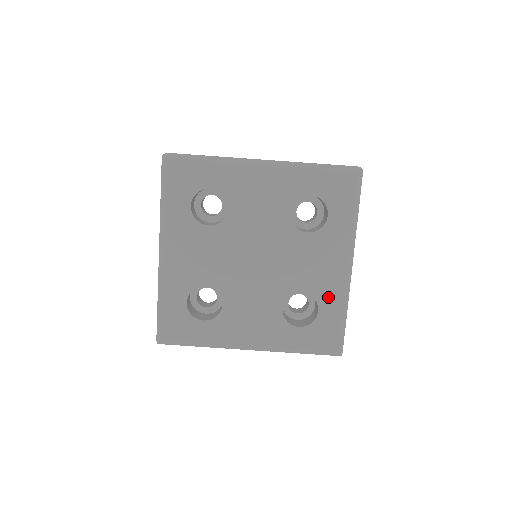
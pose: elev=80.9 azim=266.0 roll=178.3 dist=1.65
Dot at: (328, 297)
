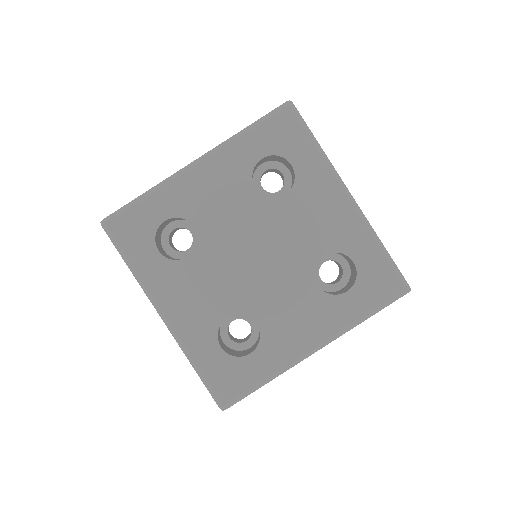
Dot at: (352, 241)
